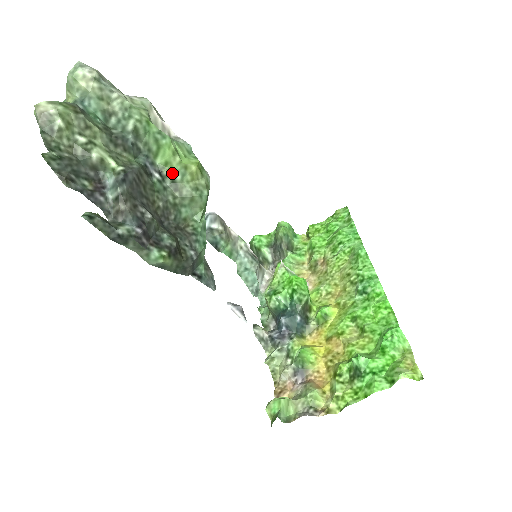
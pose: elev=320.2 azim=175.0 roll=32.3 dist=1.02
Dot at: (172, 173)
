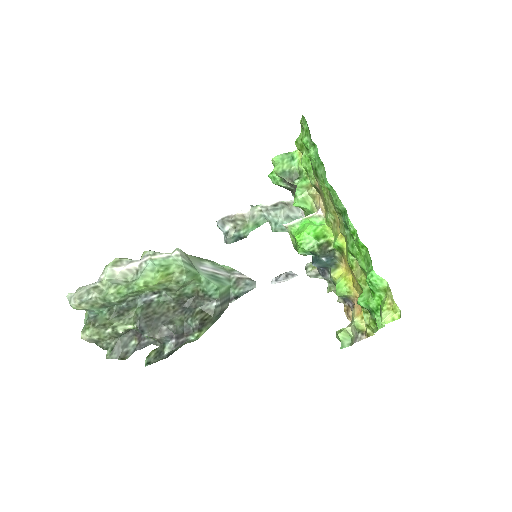
Dot at: (159, 288)
